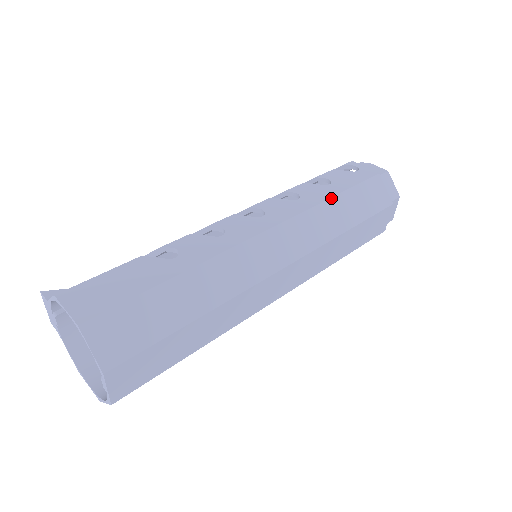
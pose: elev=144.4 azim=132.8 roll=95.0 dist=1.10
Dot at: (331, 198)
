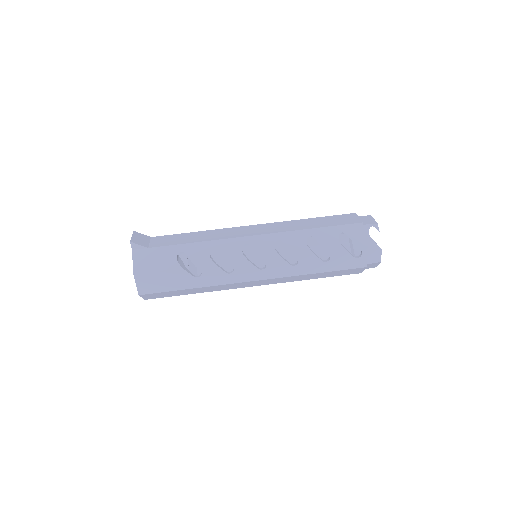
Dot at: (313, 274)
